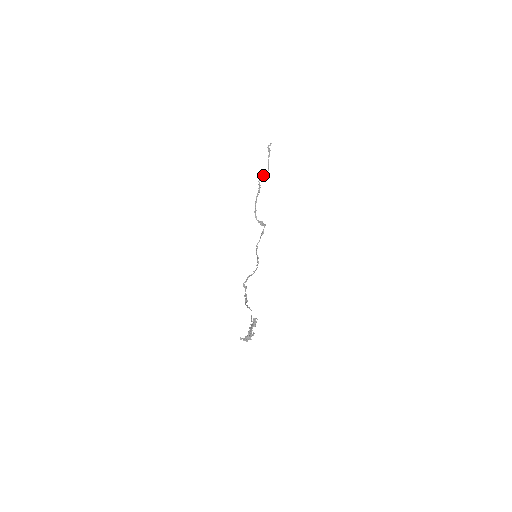
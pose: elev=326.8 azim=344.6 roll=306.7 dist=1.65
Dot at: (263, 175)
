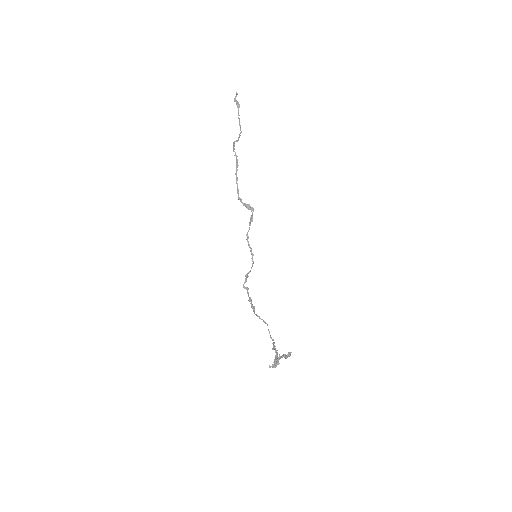
Dot at: (236, 140)
